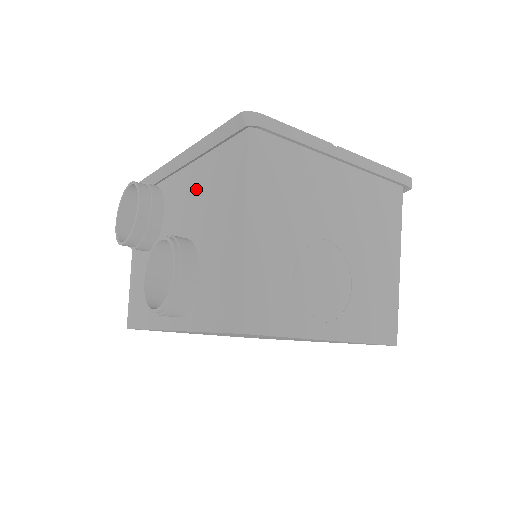
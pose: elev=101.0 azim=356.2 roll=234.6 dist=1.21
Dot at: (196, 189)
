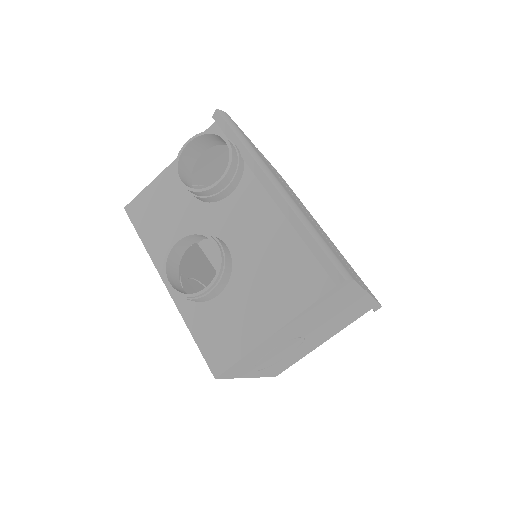
Dot at: (269, 238)
